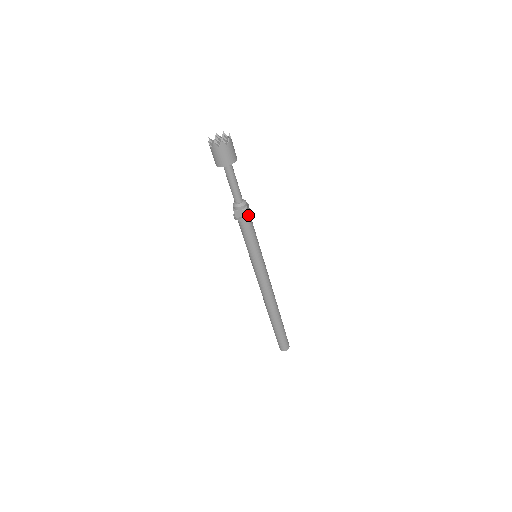
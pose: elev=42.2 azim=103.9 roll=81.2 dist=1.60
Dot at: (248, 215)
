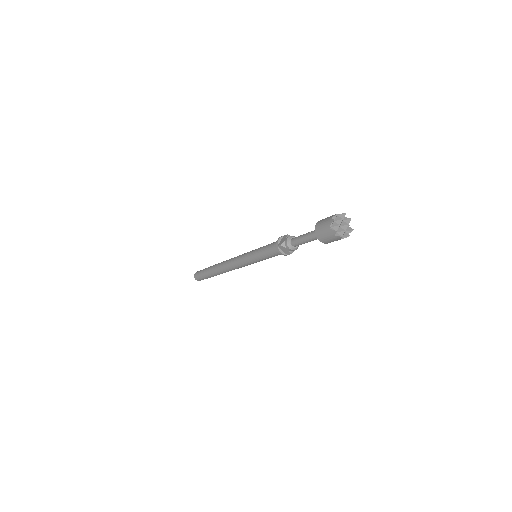
Dot at: occluded
